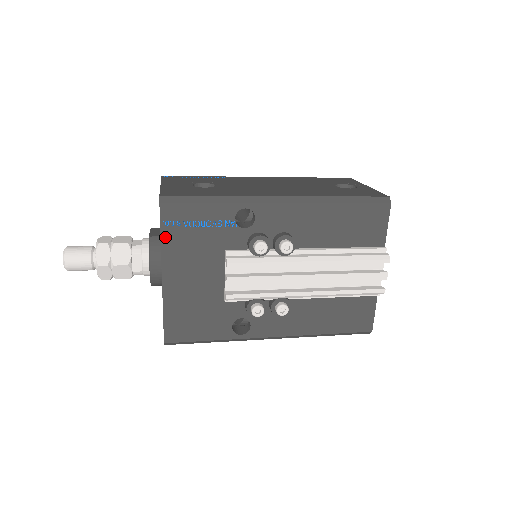
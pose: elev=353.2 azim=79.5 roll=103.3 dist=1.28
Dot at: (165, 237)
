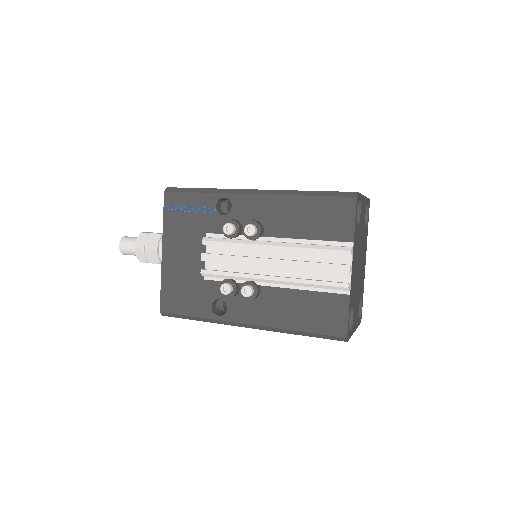
Dot at: (166, 219)
